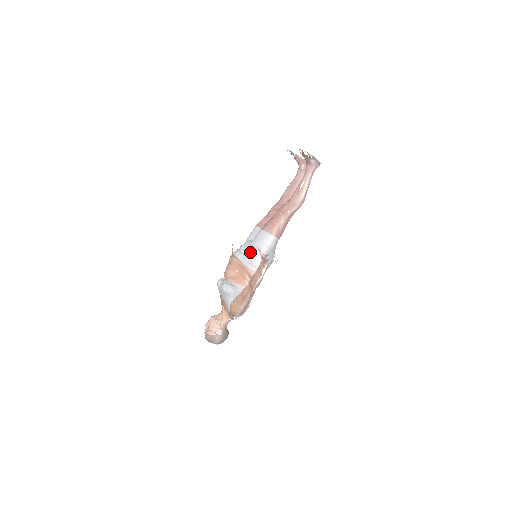
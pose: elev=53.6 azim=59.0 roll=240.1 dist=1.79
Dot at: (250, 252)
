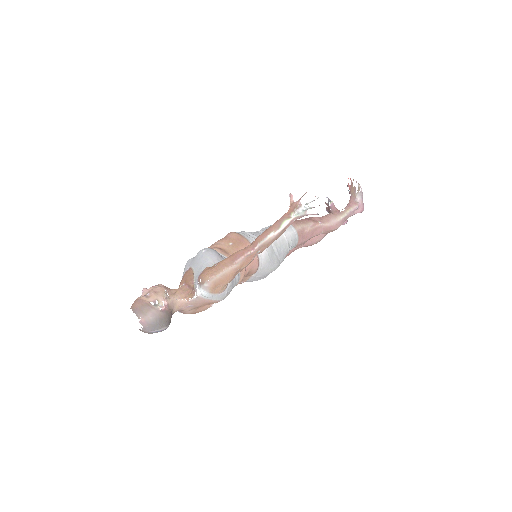
Dot at: (258, 232)
